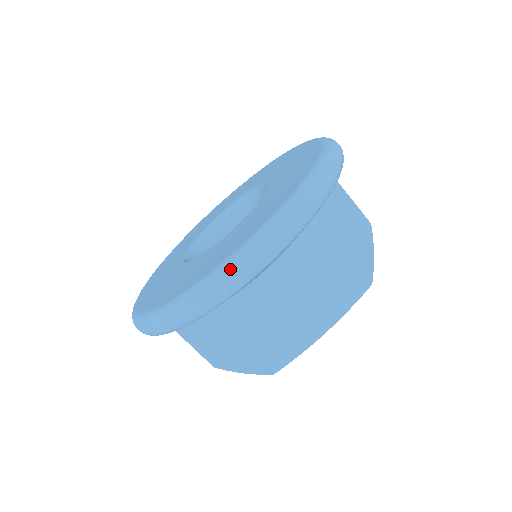
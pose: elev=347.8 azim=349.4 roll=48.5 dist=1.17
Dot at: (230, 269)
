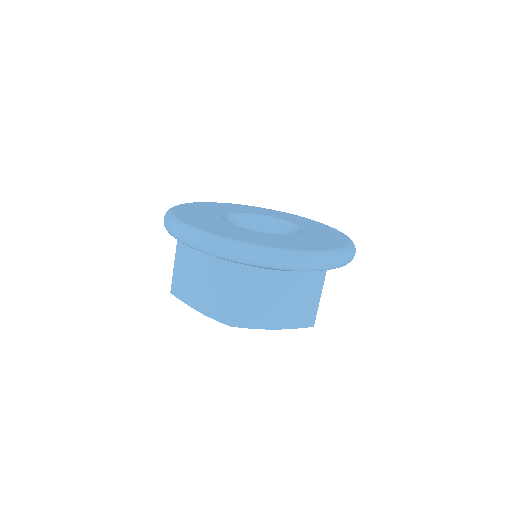
Dot at: (285, 255)
